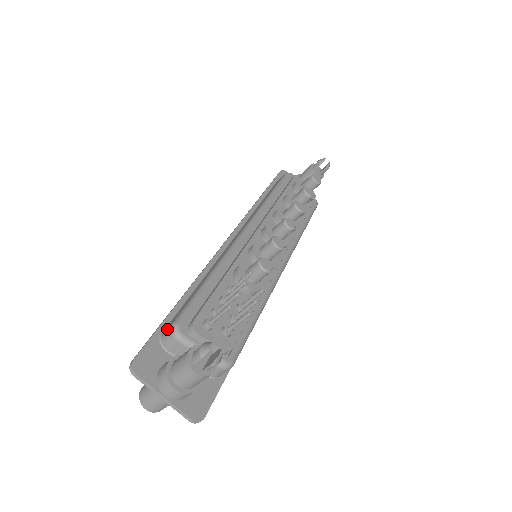
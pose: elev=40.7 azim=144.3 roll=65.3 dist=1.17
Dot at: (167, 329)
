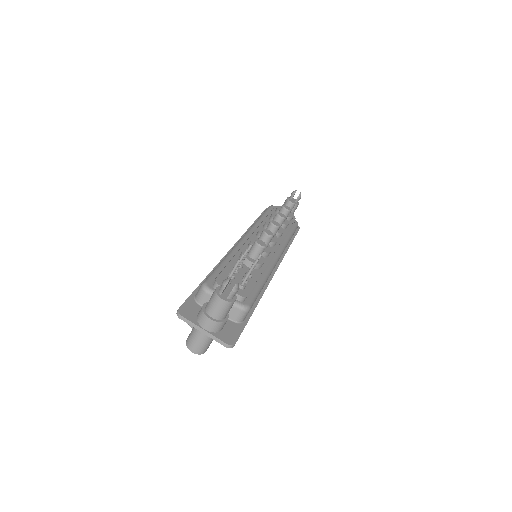
Dot at: occluded
